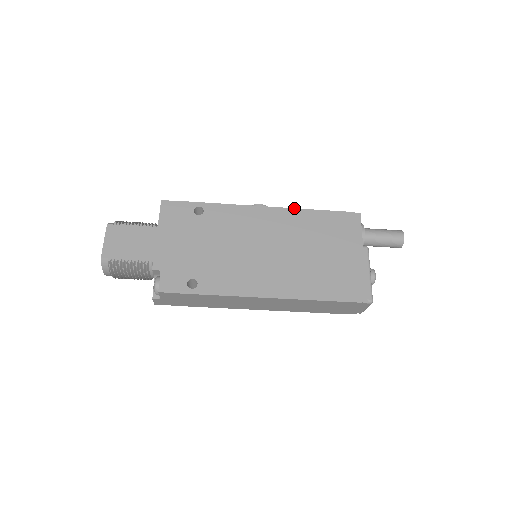
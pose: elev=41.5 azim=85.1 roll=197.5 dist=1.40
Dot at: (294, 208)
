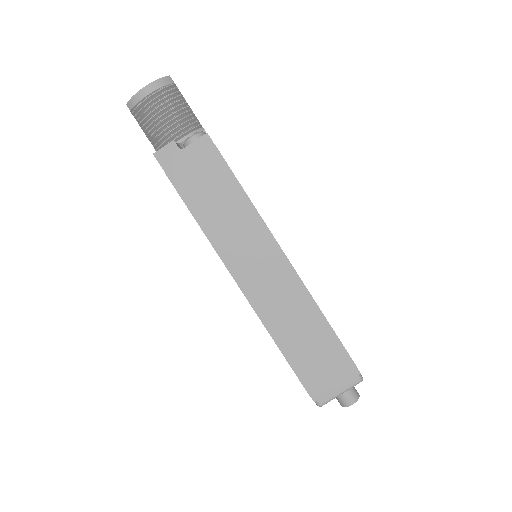
Dot at: occluded
